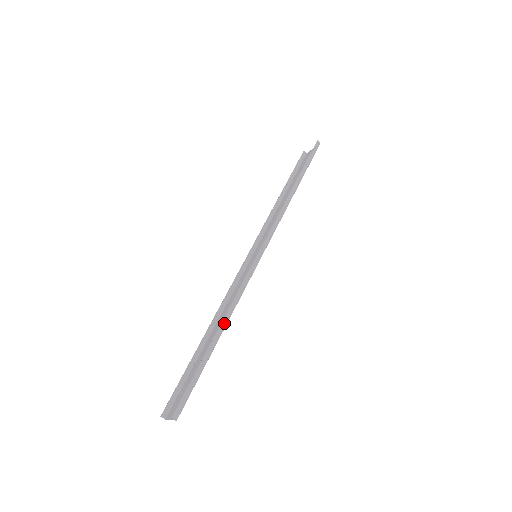
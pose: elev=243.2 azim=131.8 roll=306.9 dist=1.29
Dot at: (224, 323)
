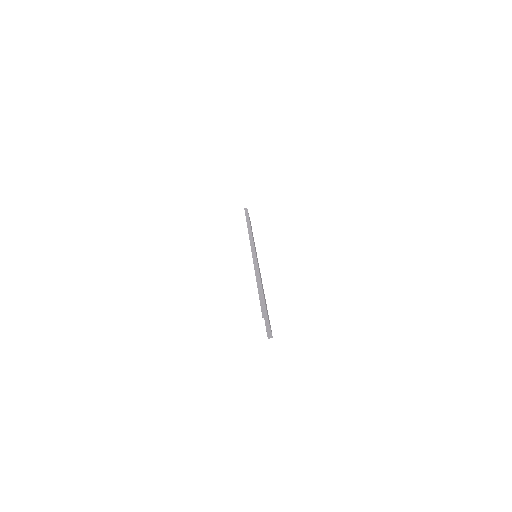
Dot at: (258, 276)
